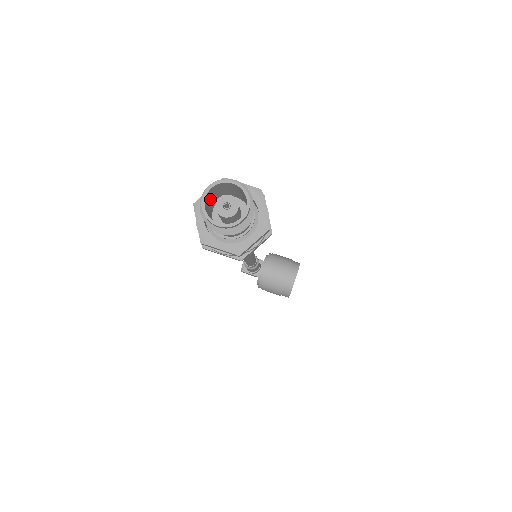
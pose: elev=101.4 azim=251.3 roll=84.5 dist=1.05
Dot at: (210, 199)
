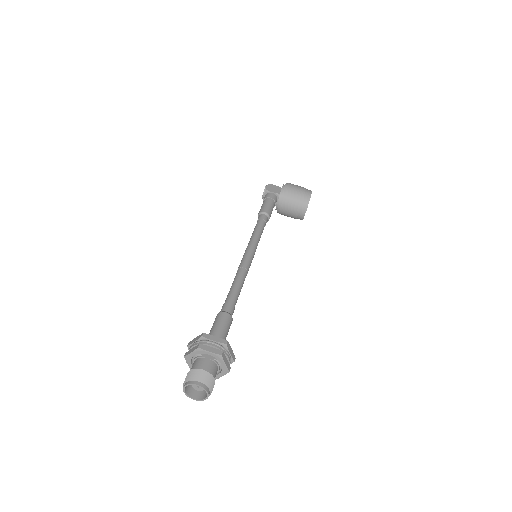
Dot at: occluded
